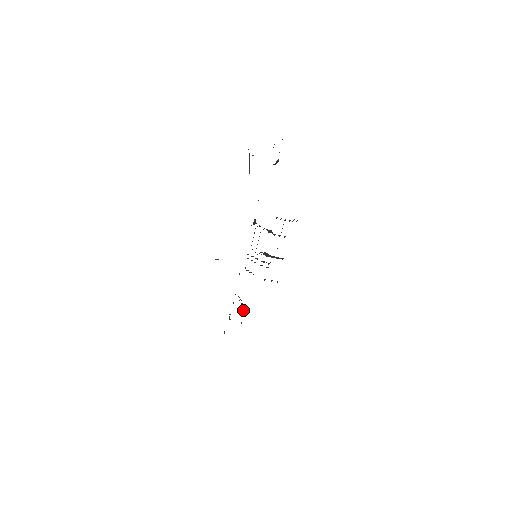
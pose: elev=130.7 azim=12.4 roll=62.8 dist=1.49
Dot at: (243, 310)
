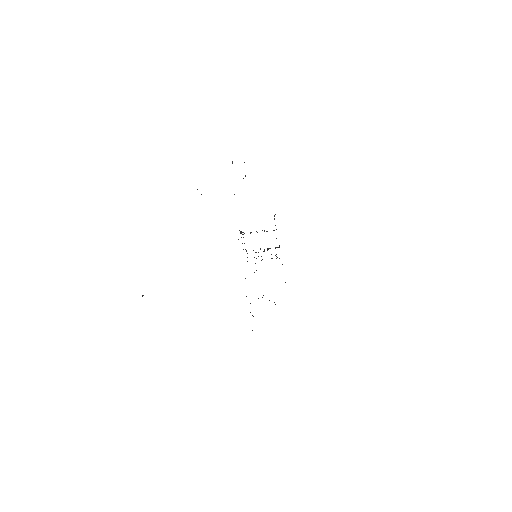
Dot at: occluded
